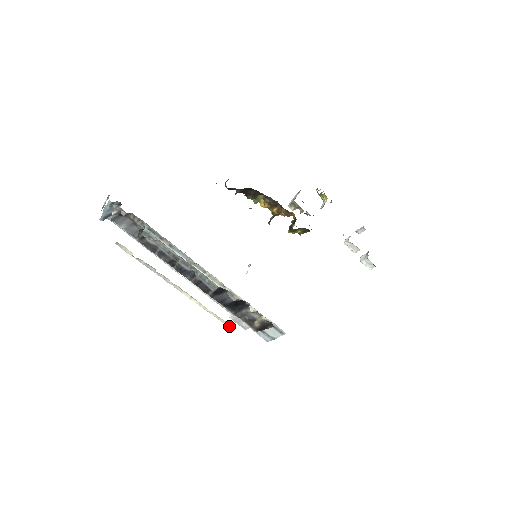
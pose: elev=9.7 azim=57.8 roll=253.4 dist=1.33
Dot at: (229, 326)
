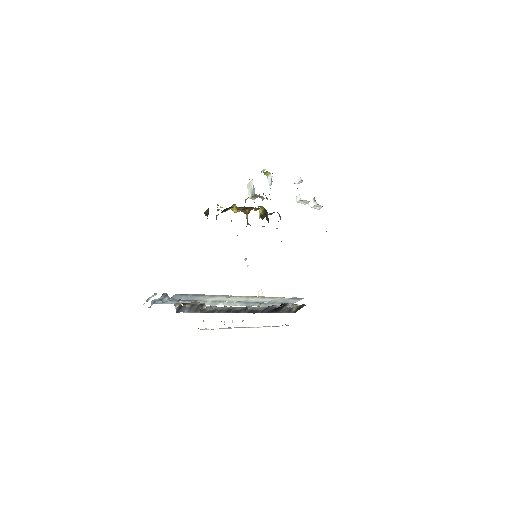
Dot at: occluded
